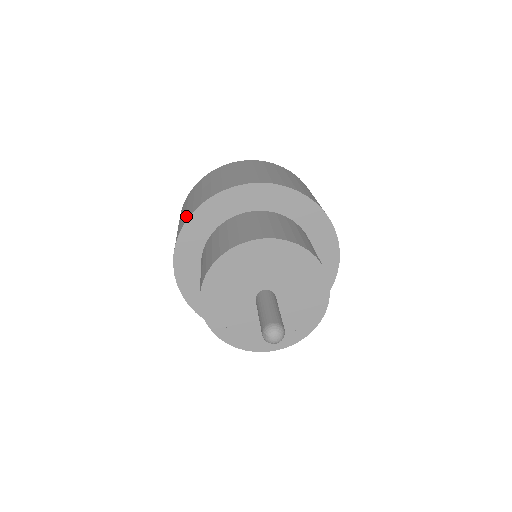
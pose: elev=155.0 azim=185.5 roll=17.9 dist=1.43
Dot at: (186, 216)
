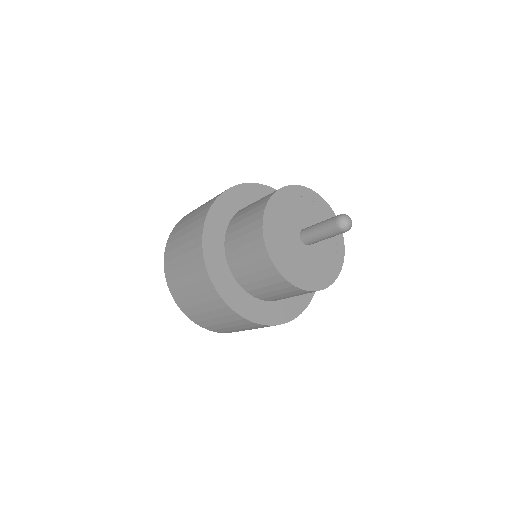
Dot at: (195, 246)
